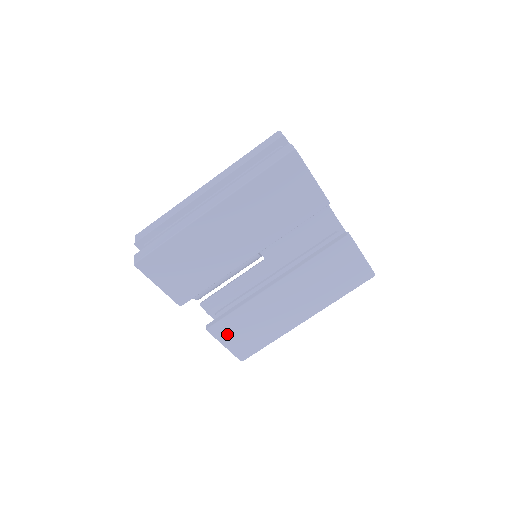
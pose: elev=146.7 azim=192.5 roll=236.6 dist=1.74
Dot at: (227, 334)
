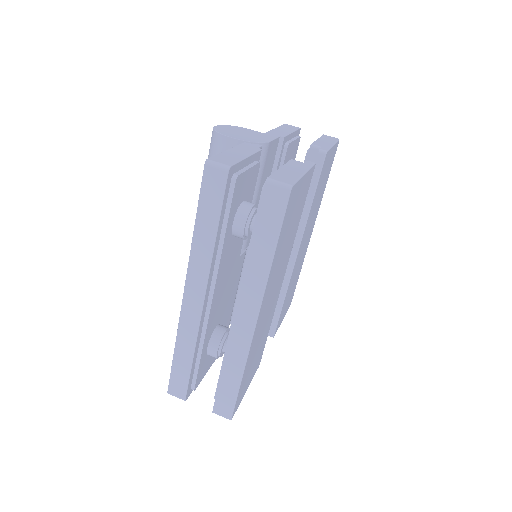
Dot at: (282, 316)
